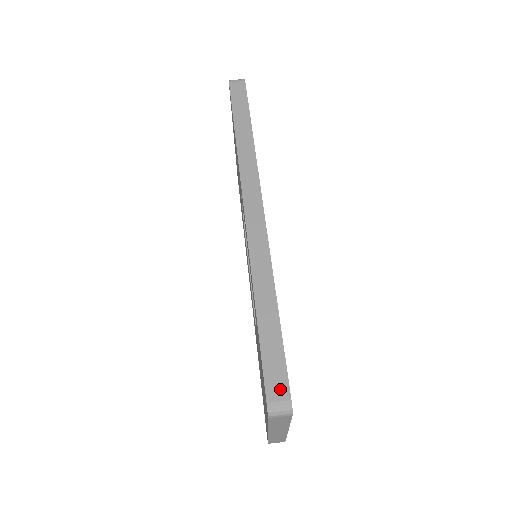
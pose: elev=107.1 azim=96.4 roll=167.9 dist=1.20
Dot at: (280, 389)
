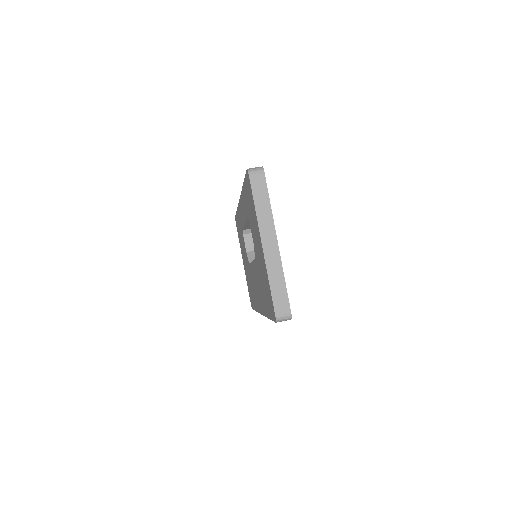
Dot at: occluded
